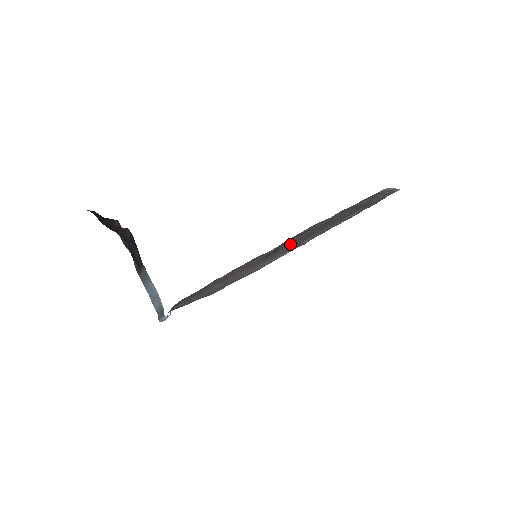
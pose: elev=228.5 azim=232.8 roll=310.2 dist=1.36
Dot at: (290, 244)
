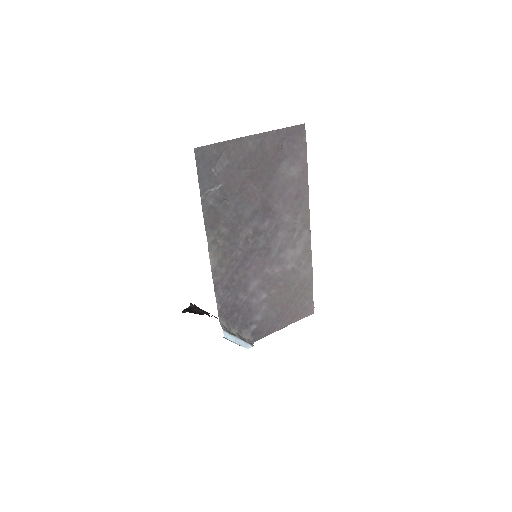
Dot at: (245, 229)
